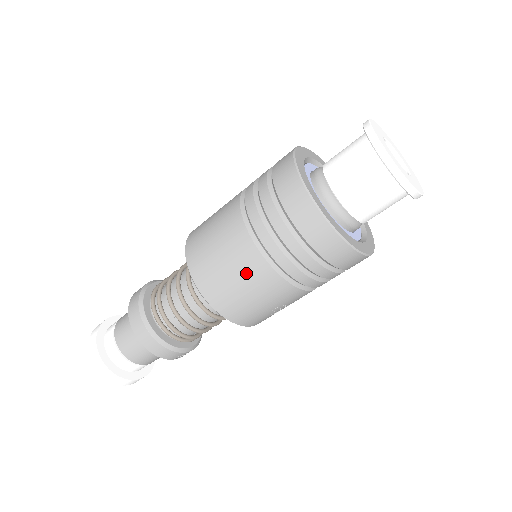
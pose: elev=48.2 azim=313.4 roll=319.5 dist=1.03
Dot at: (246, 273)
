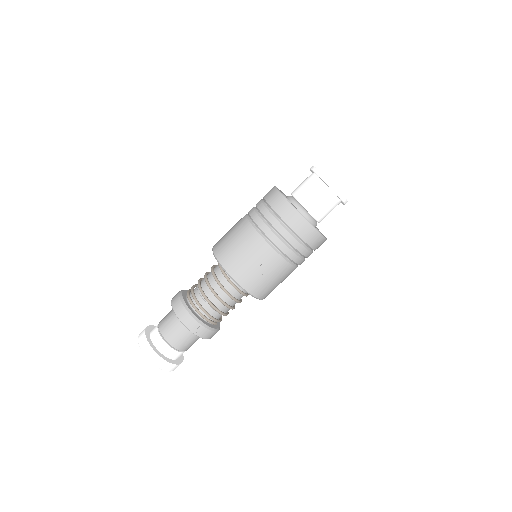
Dot at: (239, 233)
